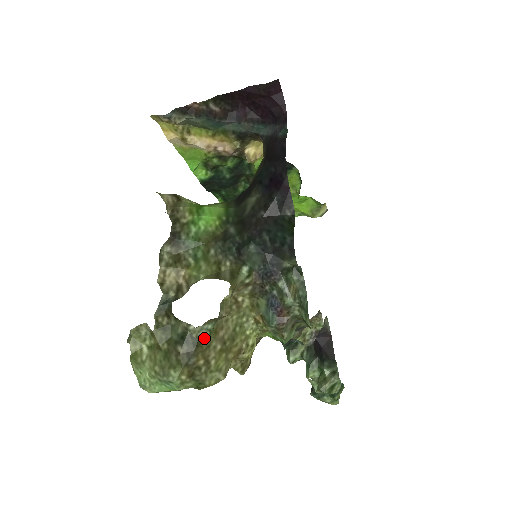
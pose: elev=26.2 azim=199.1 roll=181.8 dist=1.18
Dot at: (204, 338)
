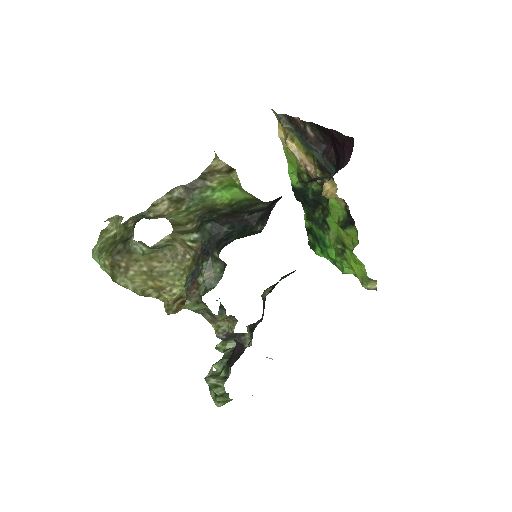
Dot at: (136, 252)
